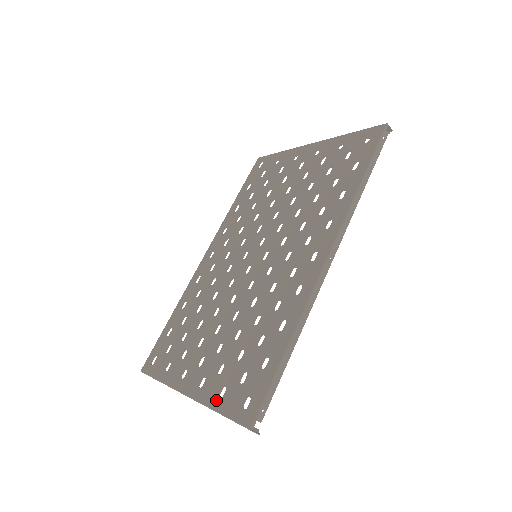
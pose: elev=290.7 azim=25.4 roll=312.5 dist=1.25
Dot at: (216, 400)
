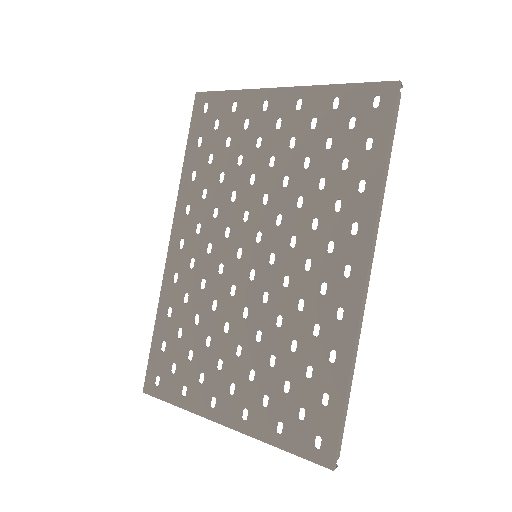
Dot at: (274, 436)
